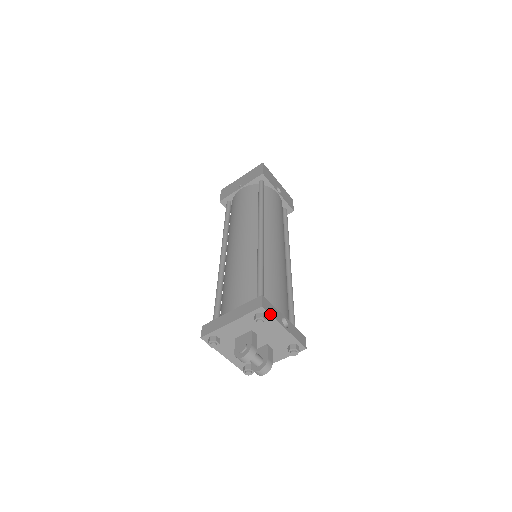
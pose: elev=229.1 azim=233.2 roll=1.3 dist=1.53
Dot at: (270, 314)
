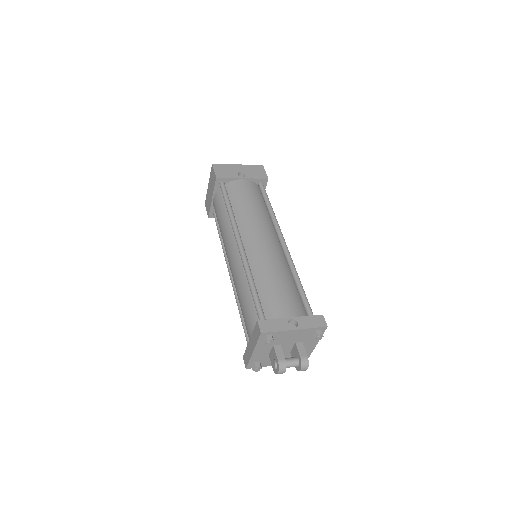
Dot at: (272, 332)
